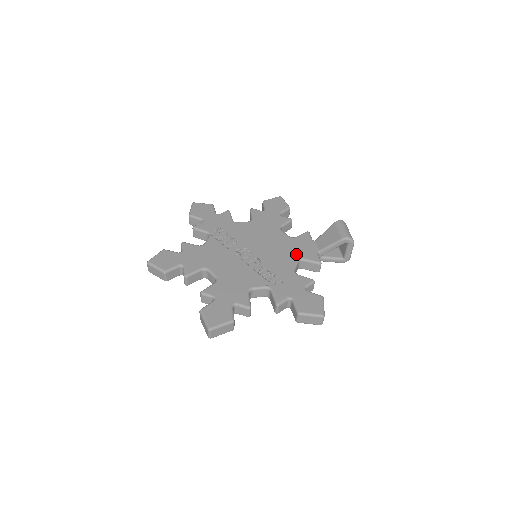
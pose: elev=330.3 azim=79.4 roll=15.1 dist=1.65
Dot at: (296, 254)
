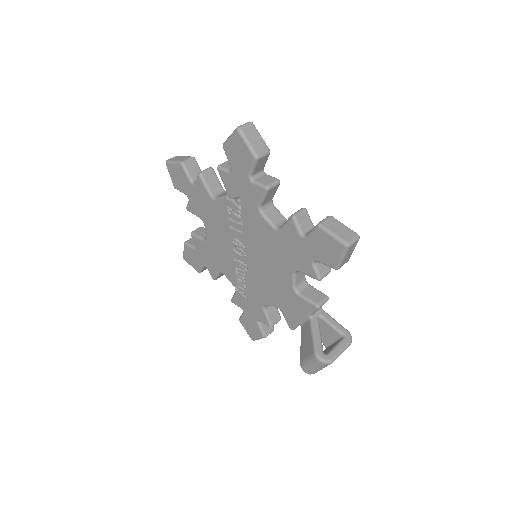
Dot at: (279, 303)
